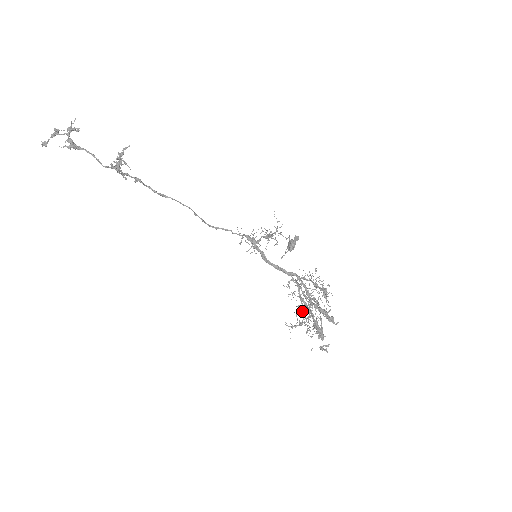
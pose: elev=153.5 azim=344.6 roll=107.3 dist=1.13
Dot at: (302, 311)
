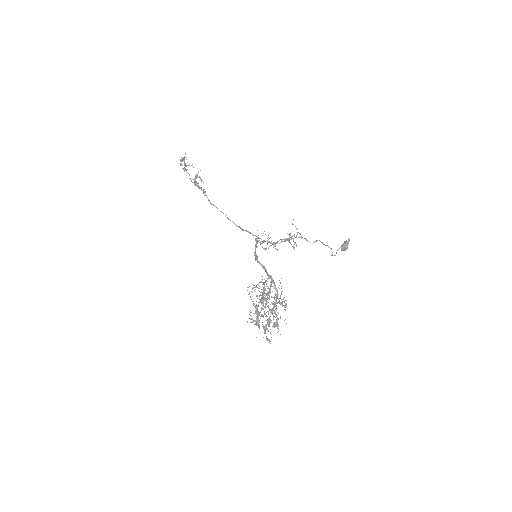
Dot at: occluded
